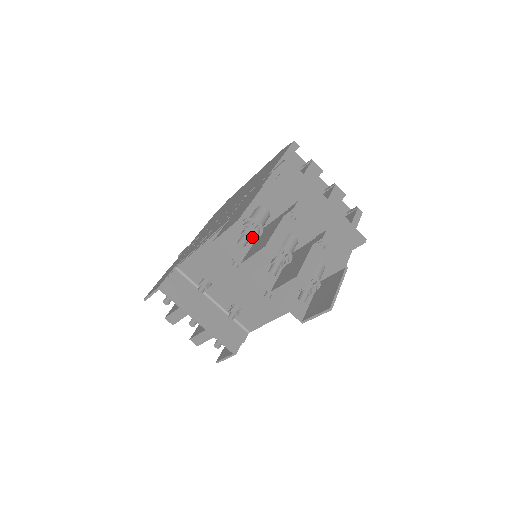
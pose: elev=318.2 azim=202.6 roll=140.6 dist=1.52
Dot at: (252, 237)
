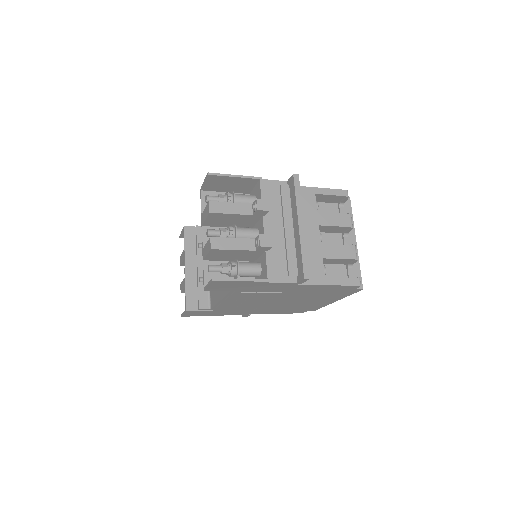
Dot at: occluded
